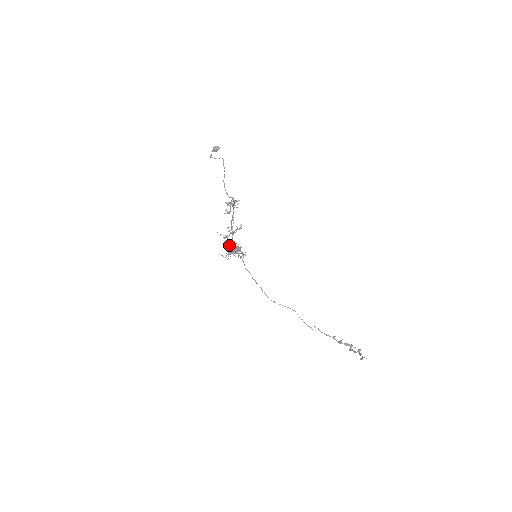
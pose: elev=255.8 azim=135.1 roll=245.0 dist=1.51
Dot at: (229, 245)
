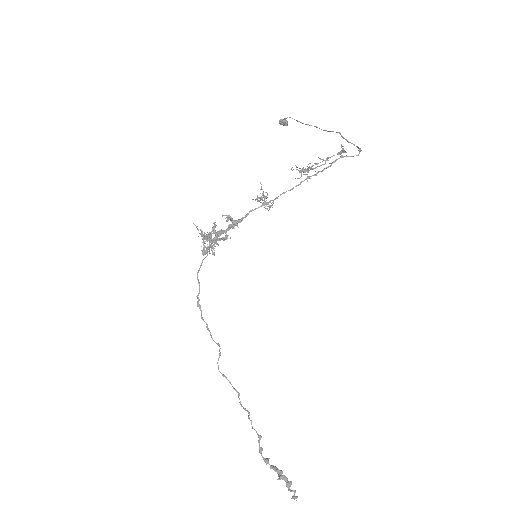
Dot at: (232, 218)
